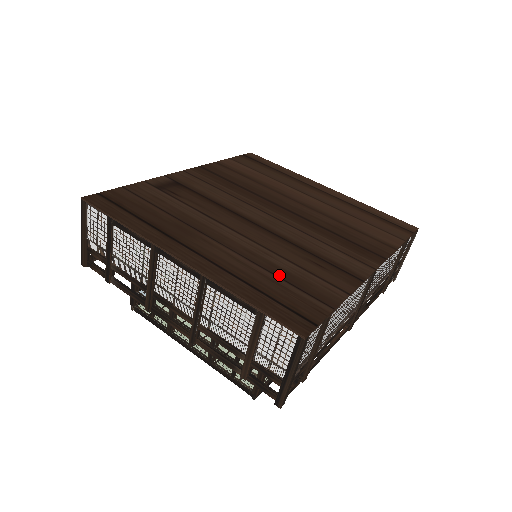
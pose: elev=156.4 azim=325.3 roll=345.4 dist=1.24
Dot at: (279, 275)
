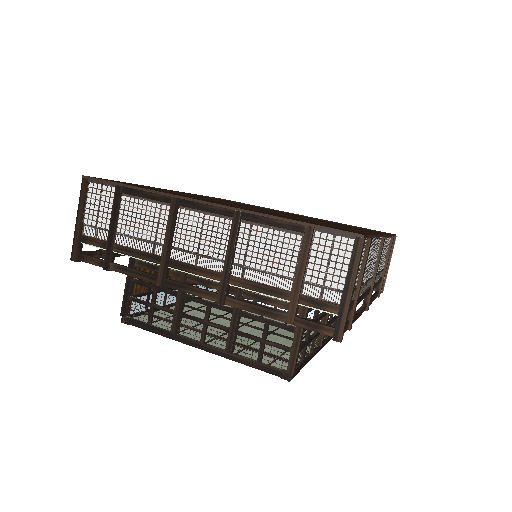
Dot at: occluded
